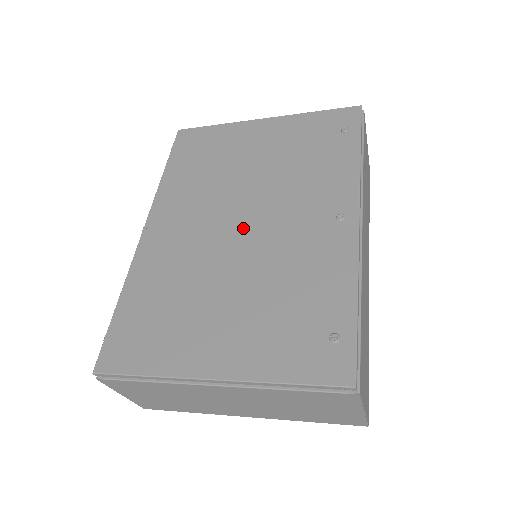
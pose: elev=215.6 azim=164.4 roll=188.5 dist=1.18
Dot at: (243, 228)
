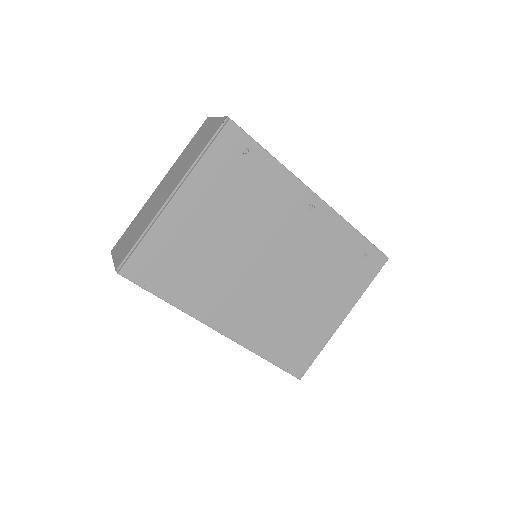
Dot at: (273, 267)
